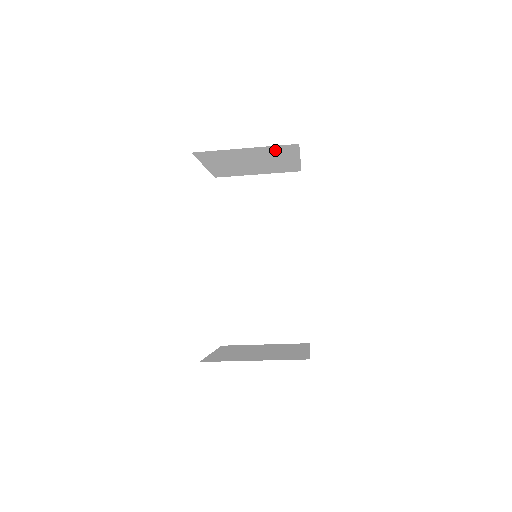
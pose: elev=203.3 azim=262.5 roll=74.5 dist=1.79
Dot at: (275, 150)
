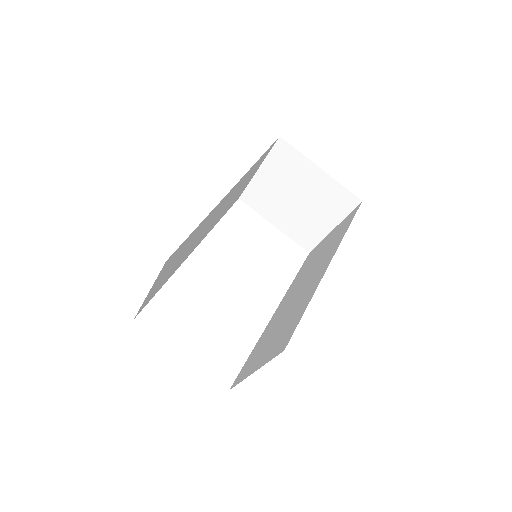
Dot at: (281, 161)
